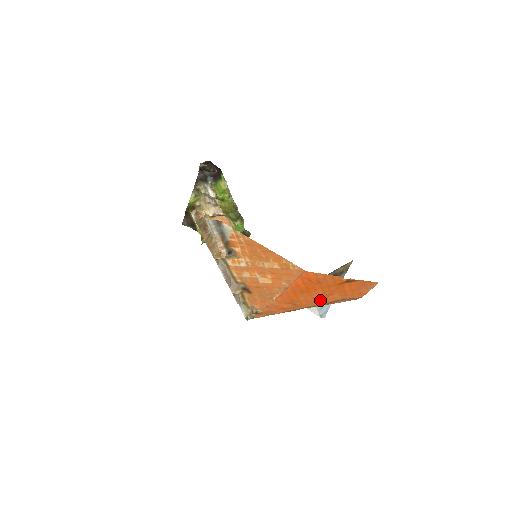
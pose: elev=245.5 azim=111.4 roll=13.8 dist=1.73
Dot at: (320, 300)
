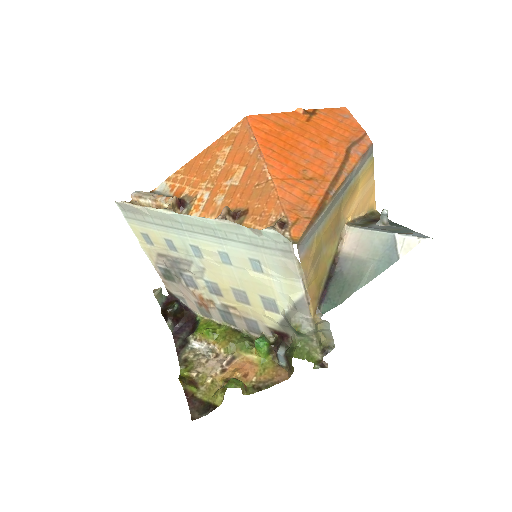
Dot at: (329, 158)
